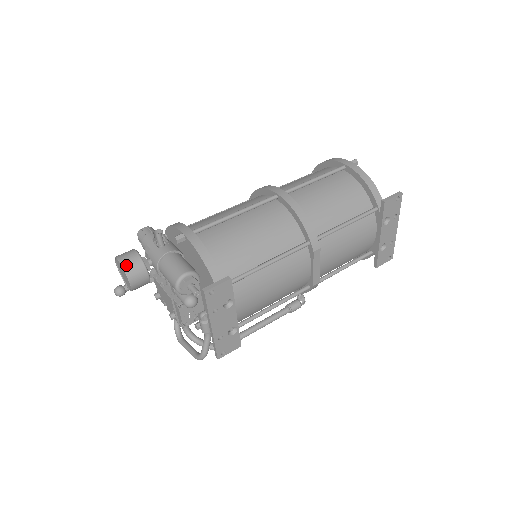
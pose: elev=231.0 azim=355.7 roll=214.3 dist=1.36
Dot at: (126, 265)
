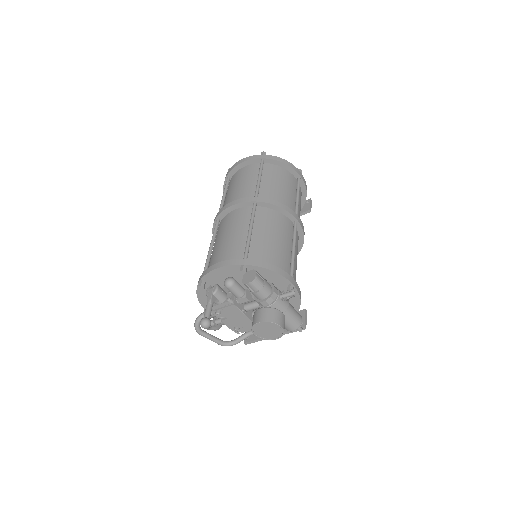
Dot at: occluded
